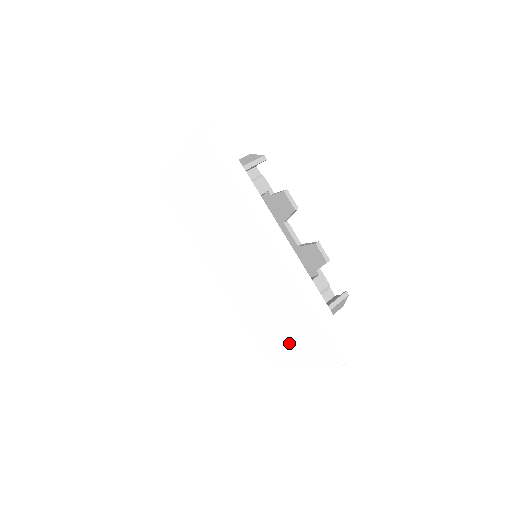
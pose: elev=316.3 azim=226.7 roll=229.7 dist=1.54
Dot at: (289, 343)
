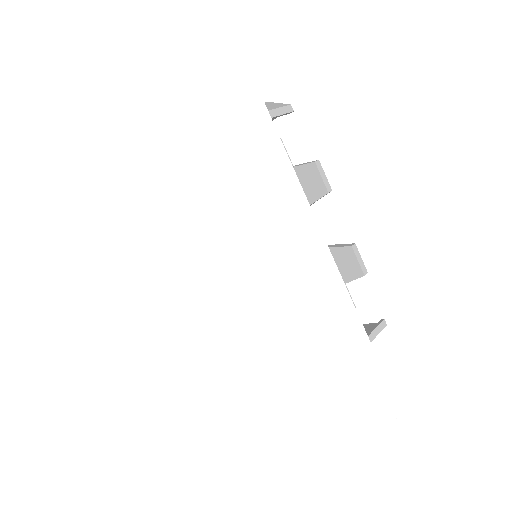
Dot at: (289, 389)
